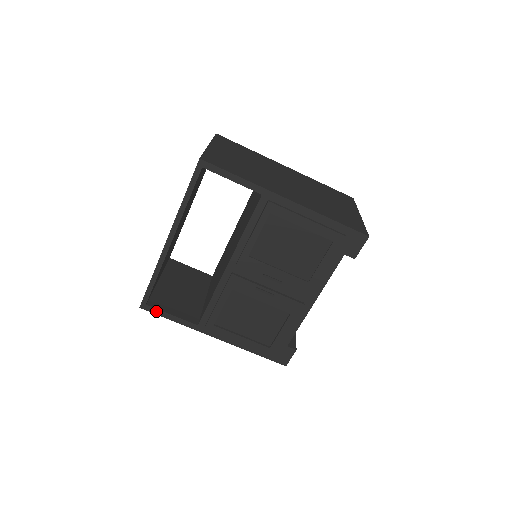
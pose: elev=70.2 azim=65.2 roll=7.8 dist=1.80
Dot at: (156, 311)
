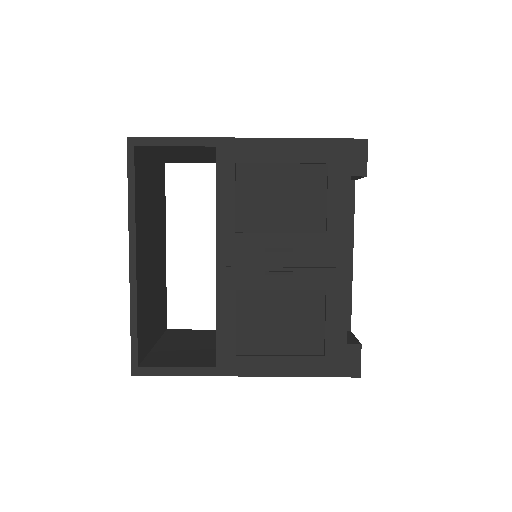
Dot at: (154, 371)
